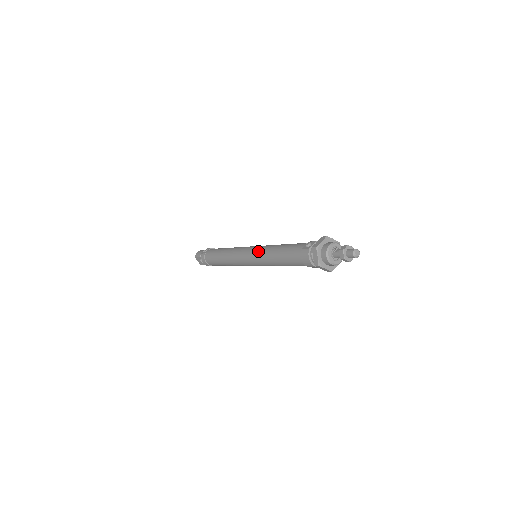
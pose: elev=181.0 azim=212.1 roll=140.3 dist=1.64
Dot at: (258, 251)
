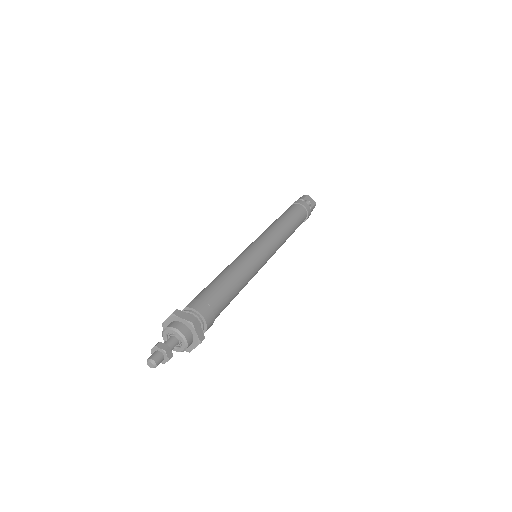
Dot at: occluded
